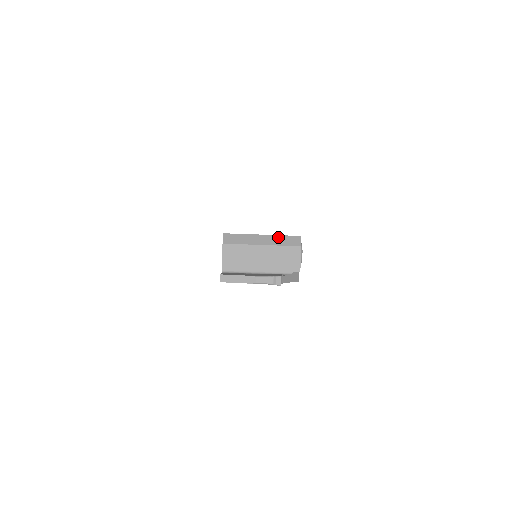
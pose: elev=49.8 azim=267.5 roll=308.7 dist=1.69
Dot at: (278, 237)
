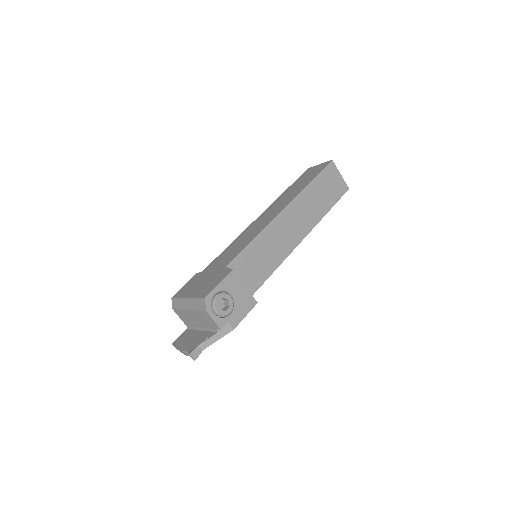
Dot at: (194, 301)
